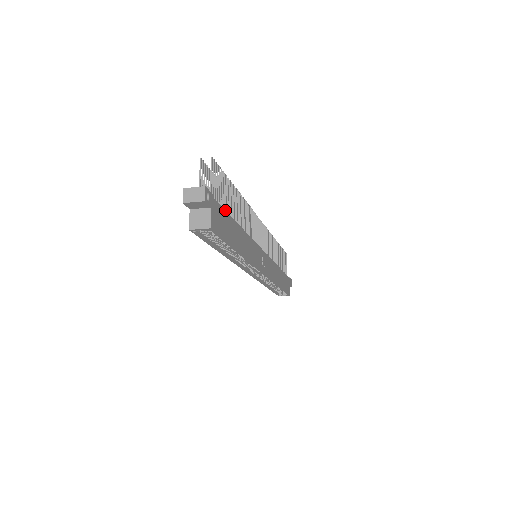
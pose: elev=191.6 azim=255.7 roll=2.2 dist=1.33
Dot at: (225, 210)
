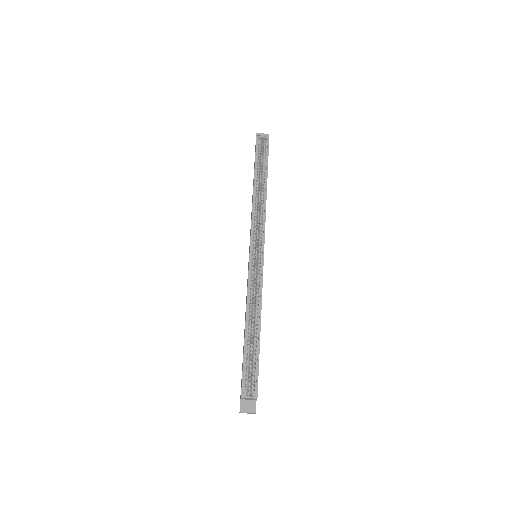
Dot at: occluded
